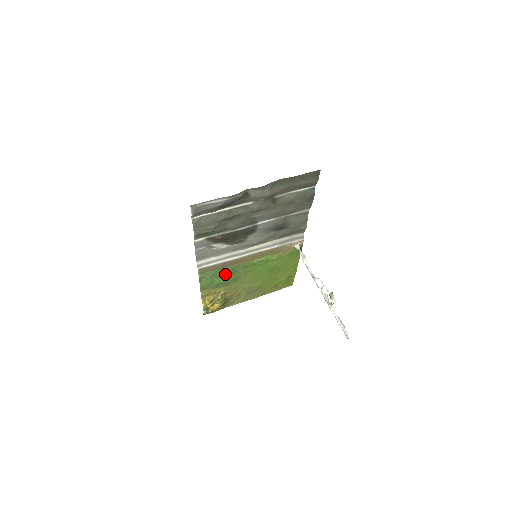
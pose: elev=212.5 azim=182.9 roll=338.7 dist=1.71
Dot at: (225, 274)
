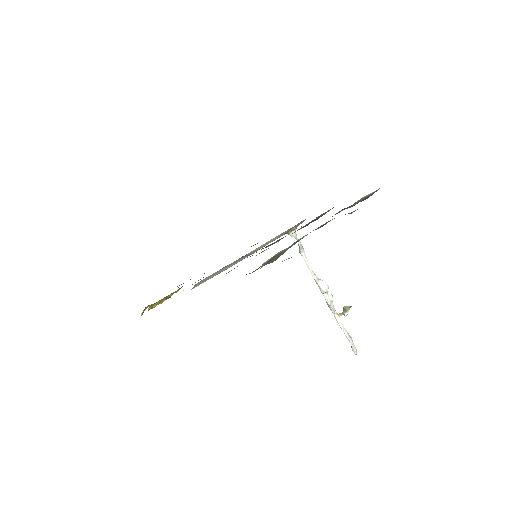
Dot at: occluded
